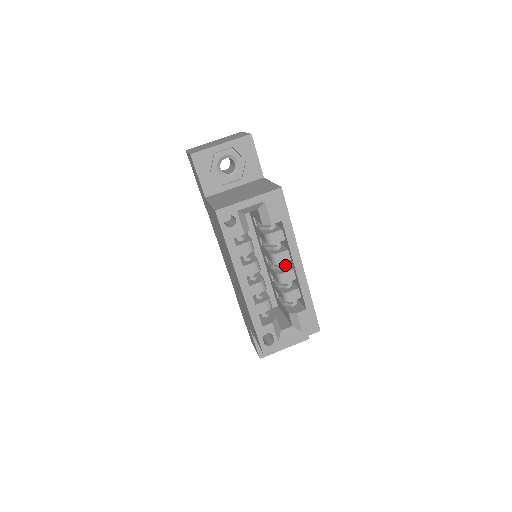
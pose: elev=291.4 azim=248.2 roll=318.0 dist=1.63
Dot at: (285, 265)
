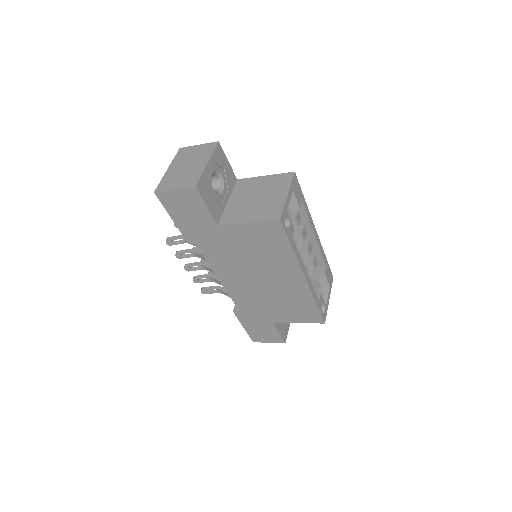
Dot at: occluded
